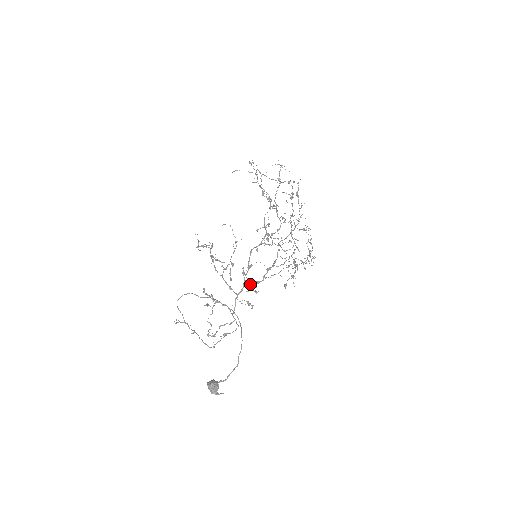
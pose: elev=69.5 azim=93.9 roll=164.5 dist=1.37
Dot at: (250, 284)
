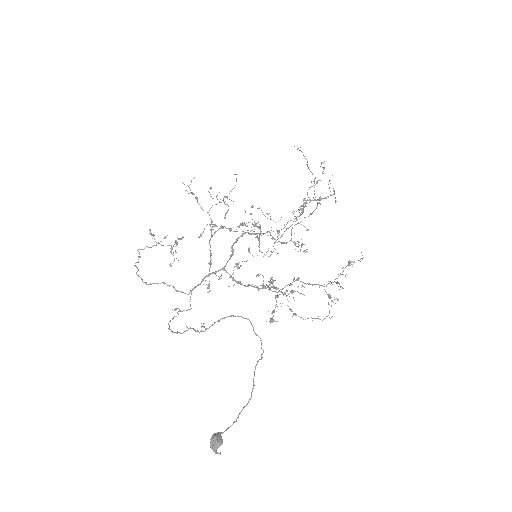
Dot at: (230, 276)
